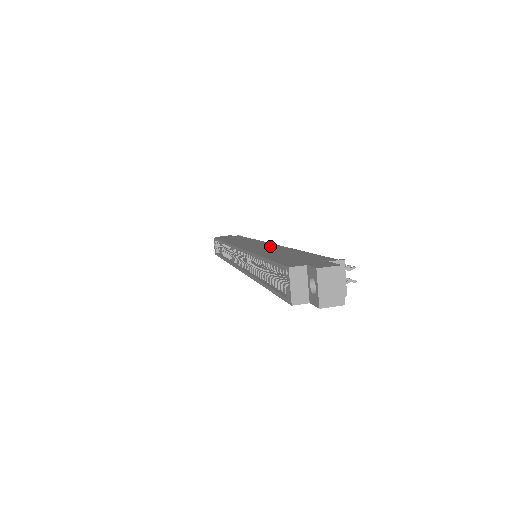
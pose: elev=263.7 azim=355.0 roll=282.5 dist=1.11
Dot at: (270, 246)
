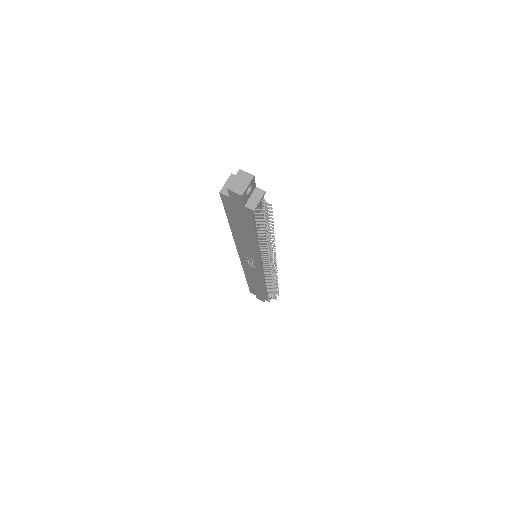
Dot at: occluded
